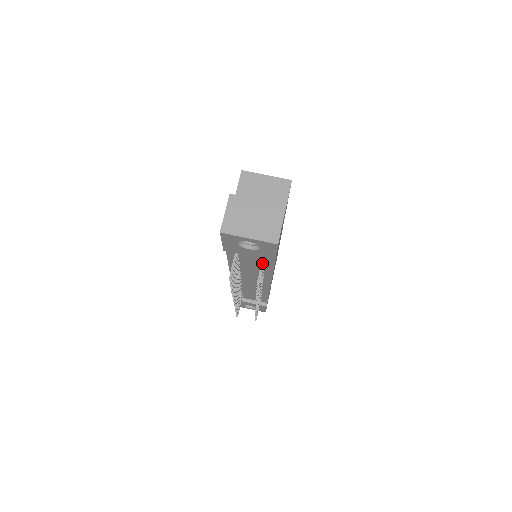
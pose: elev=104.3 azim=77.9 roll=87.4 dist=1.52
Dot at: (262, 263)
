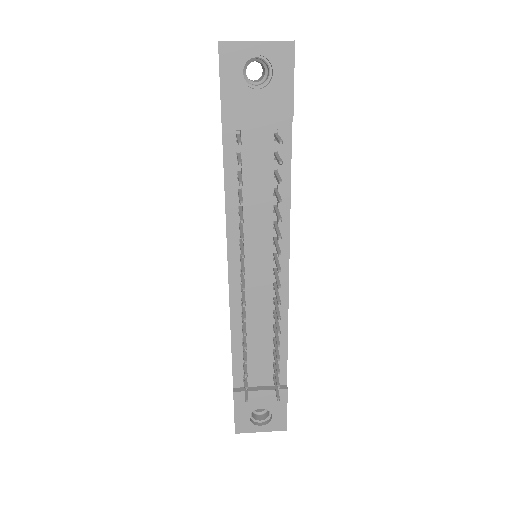
Dot at: (276, 135)
